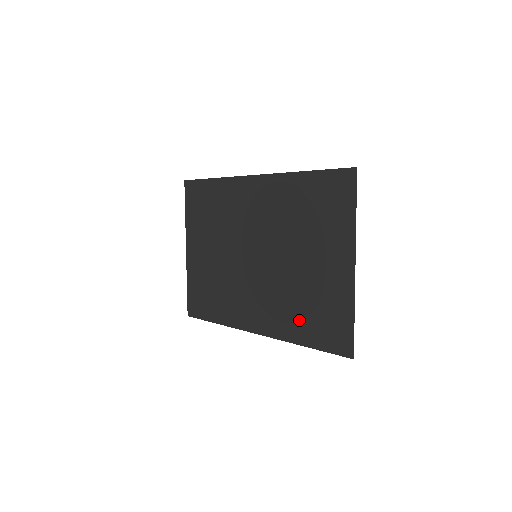
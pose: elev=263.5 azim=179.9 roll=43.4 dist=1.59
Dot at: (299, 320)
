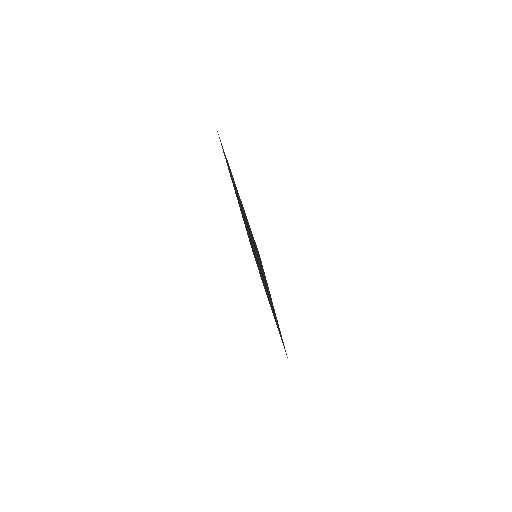
Dot at: (262, 270)
